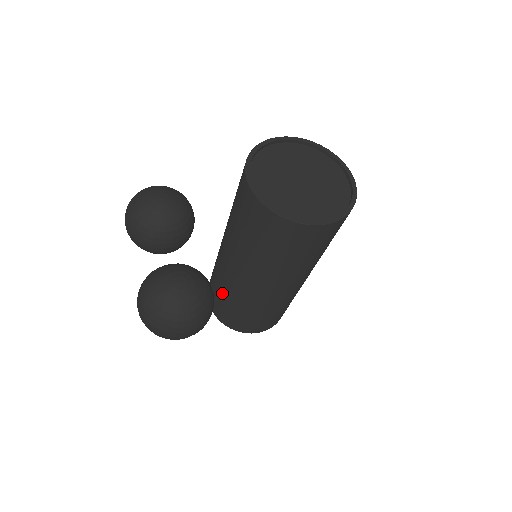
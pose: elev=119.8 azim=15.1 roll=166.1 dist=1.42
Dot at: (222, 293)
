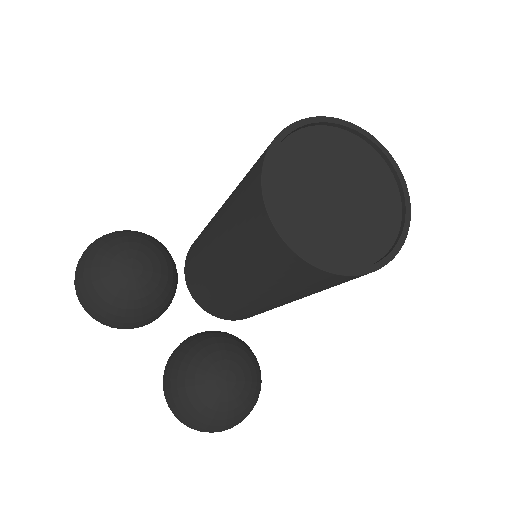
Dot at: (226, 307)
